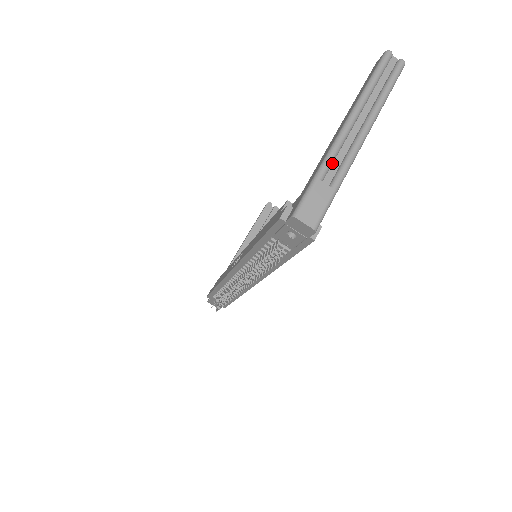
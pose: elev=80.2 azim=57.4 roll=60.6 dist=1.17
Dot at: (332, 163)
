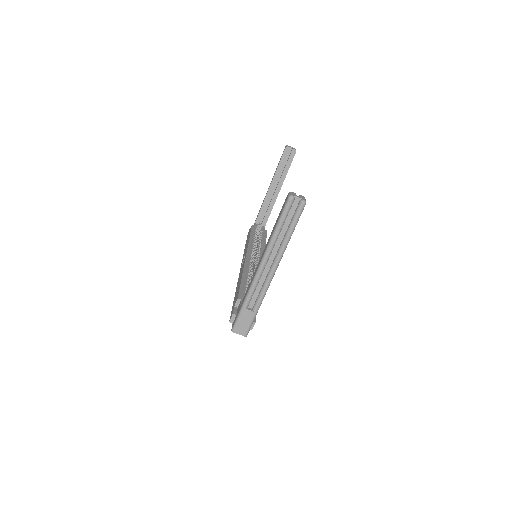
Dot at: (253, 294)
